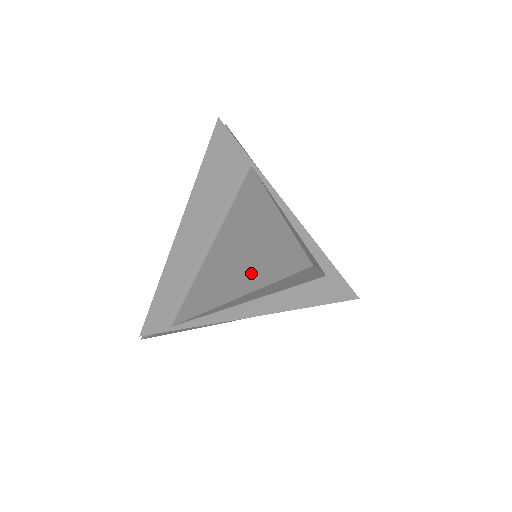
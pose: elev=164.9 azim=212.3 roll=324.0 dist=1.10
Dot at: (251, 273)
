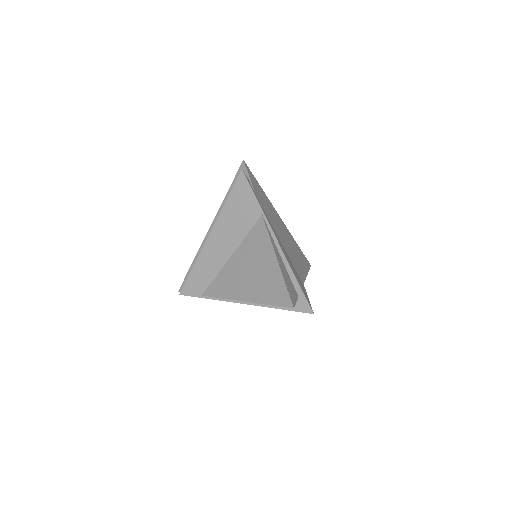
Dot at: (258, 292)
